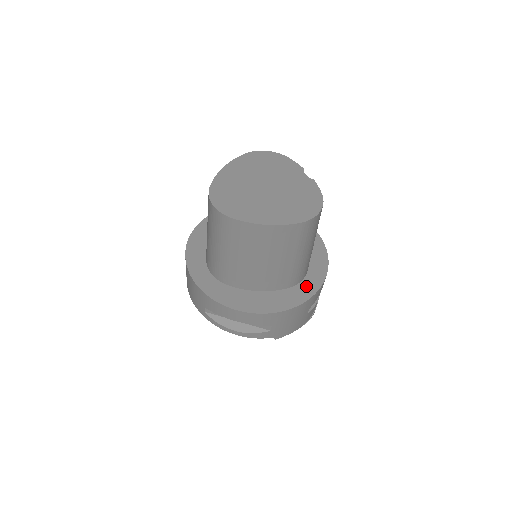
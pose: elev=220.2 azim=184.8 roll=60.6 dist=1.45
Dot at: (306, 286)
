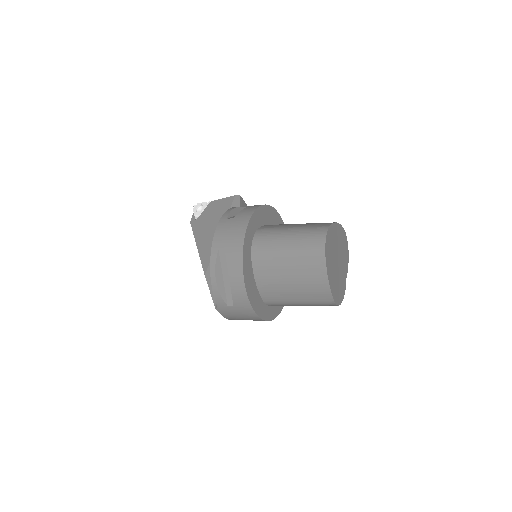
Dot at: (268, 311)
